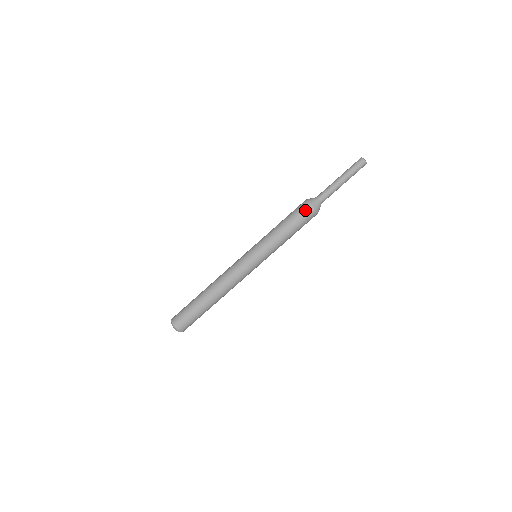
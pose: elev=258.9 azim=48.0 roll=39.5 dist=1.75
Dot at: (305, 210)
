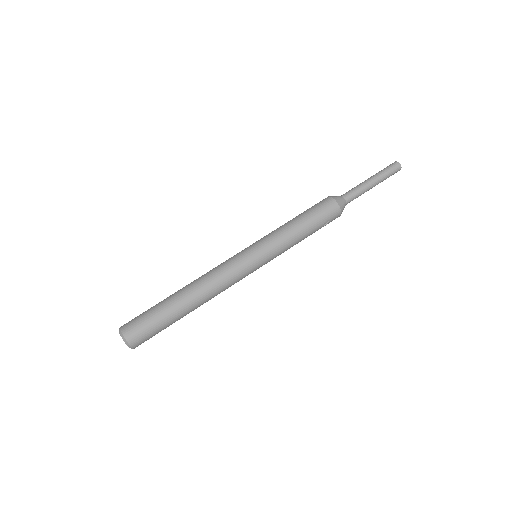
Dot at: (330, 209)
